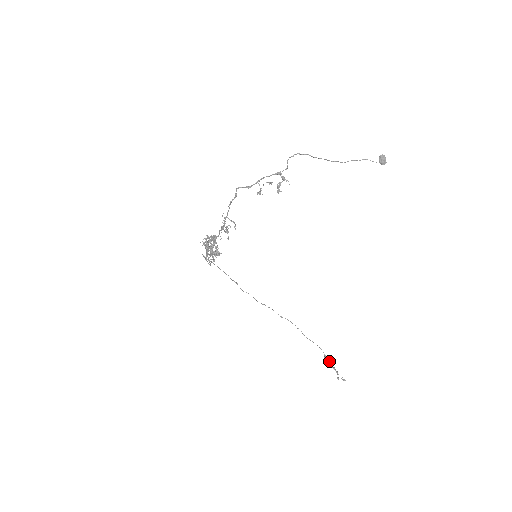
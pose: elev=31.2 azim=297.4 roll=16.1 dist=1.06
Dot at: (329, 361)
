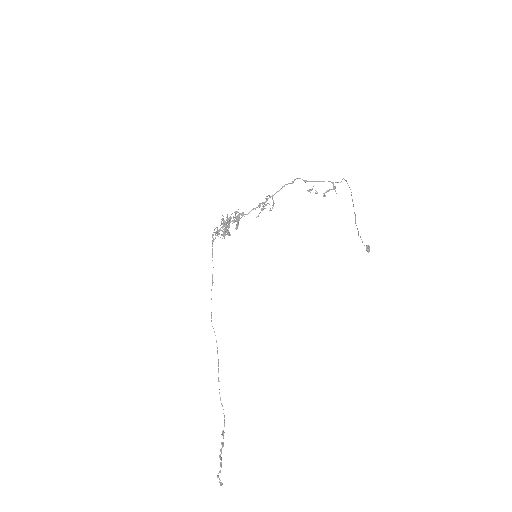
Dot at: (223, 444)
